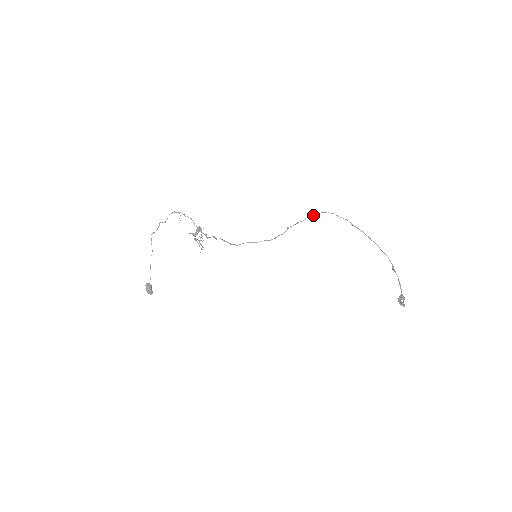
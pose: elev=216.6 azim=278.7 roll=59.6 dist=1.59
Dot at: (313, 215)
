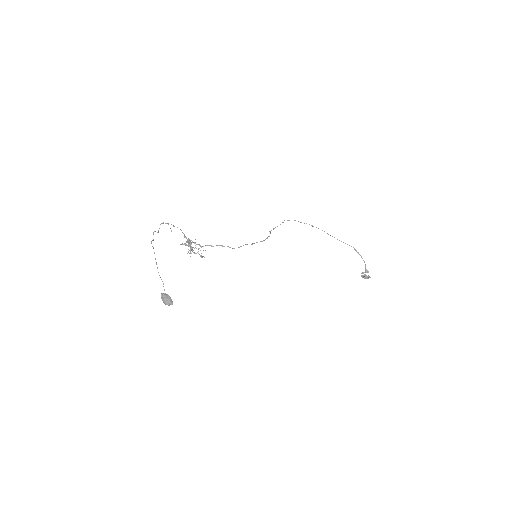
Dot at: (283, 222)
